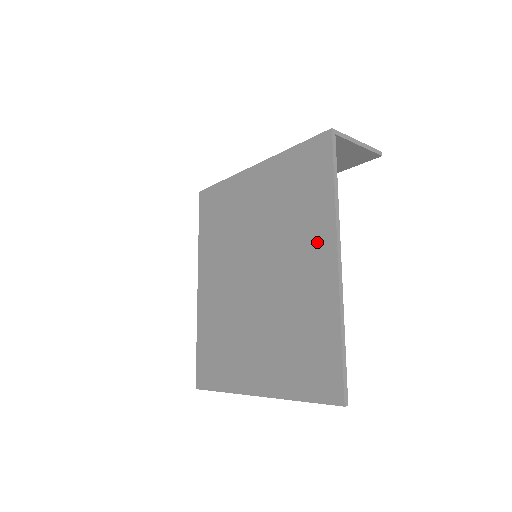
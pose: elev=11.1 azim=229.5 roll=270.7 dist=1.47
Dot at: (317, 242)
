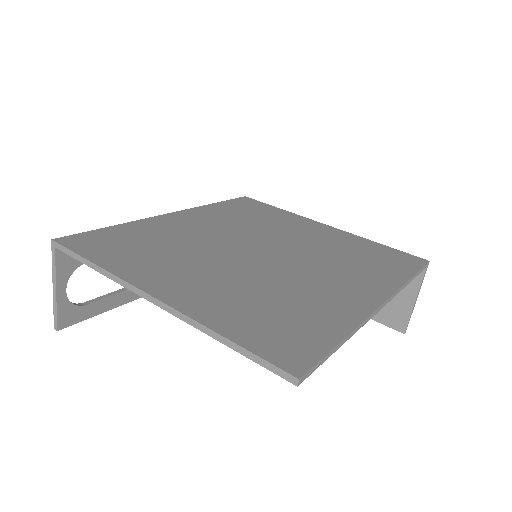
Dot at: (365, 283)
